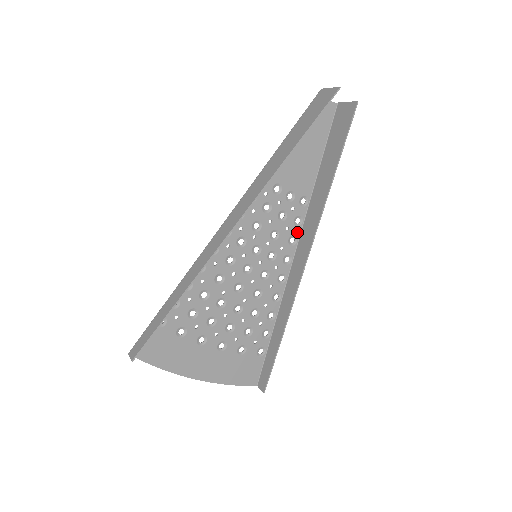
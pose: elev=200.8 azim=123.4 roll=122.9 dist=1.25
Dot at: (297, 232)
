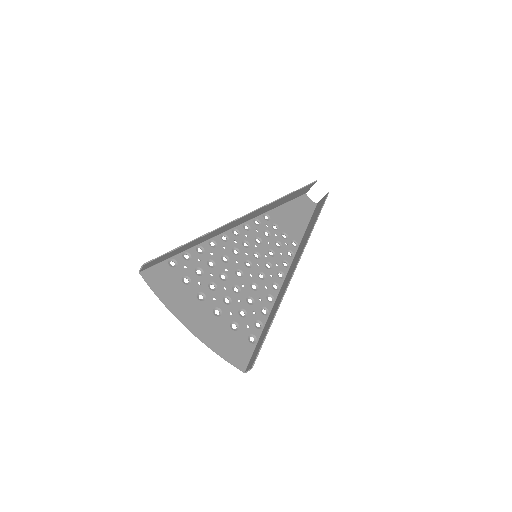
Dot at: (289, 260)
